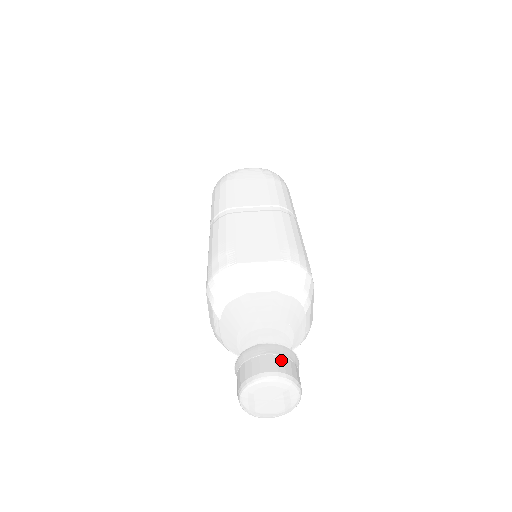
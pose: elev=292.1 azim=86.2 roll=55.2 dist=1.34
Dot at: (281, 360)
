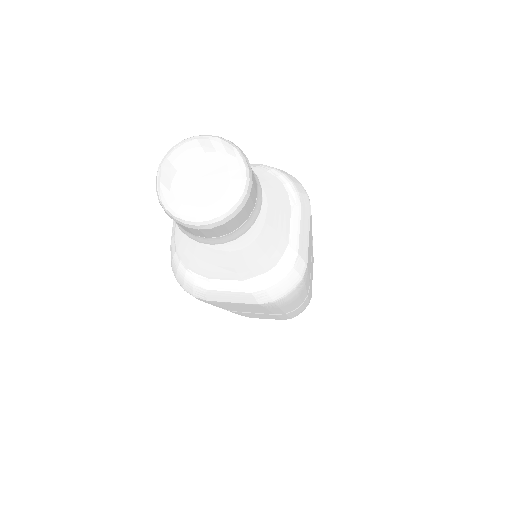
Dot at: occluded
